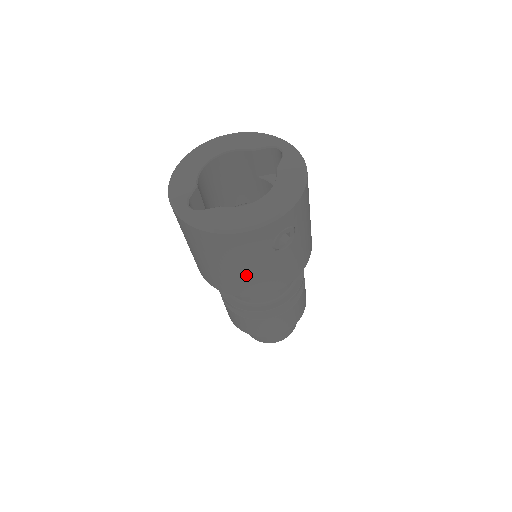
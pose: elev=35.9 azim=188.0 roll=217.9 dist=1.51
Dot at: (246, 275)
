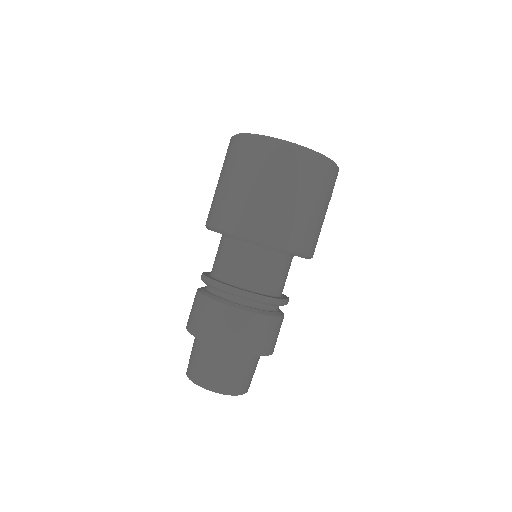
Dot at: (314, 219)
